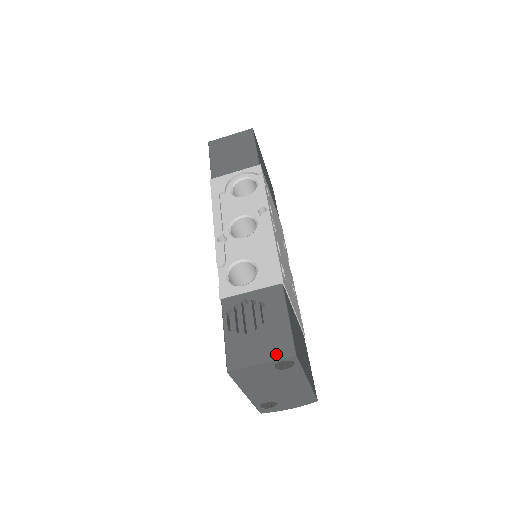
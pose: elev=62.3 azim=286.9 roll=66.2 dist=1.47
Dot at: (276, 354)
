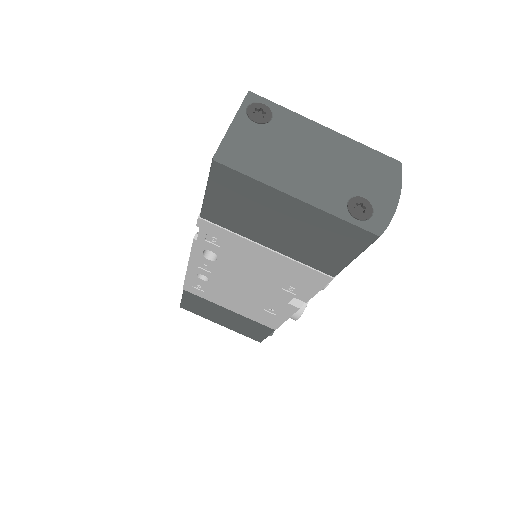
Dot at: occluded
